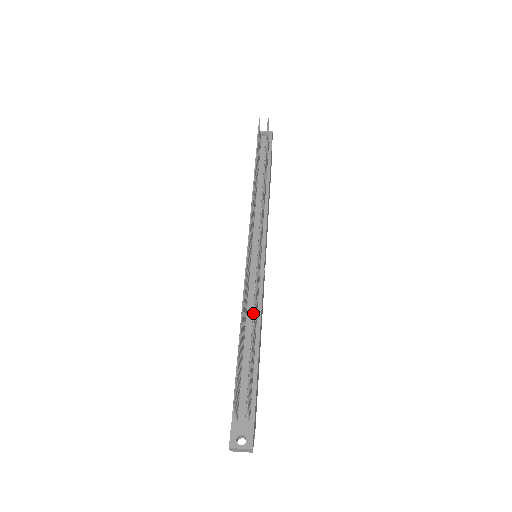
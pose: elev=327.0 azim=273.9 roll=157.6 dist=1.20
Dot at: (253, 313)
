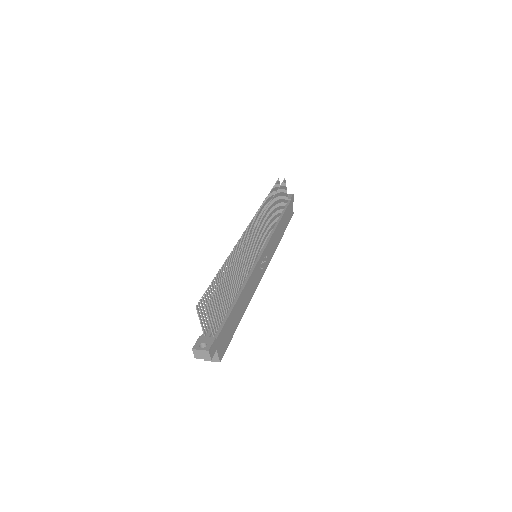
Dot at: (230, 265)
